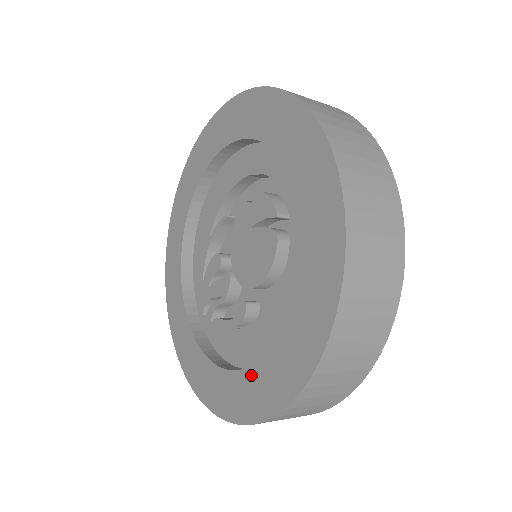
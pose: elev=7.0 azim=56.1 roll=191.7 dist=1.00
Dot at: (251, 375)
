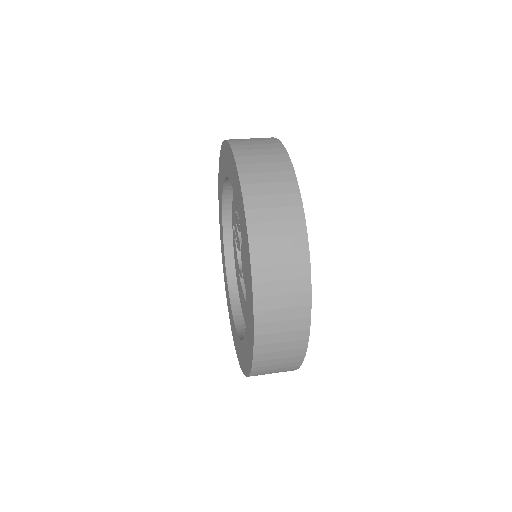
Dot at: (231, 312)
